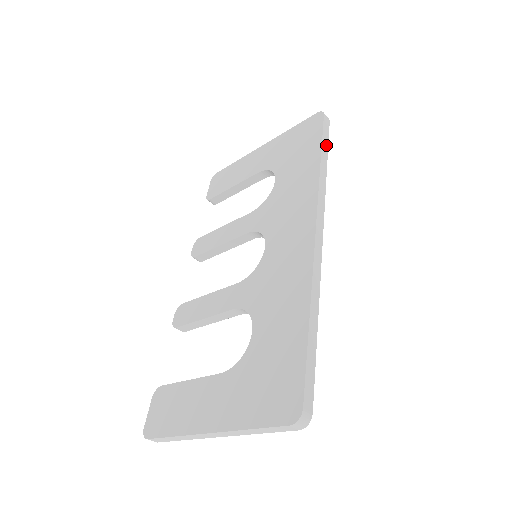
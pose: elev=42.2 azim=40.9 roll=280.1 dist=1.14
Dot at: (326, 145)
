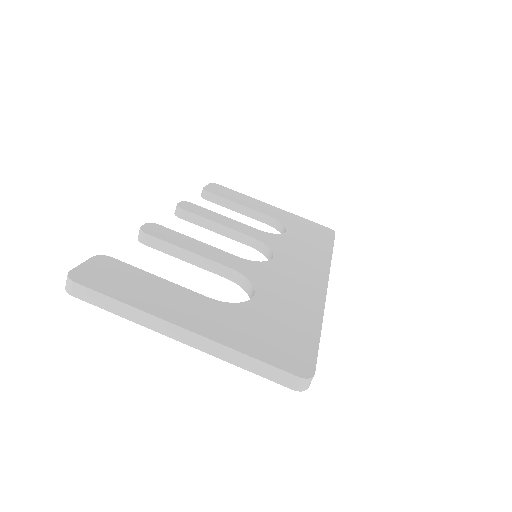
Dot at: occluded
